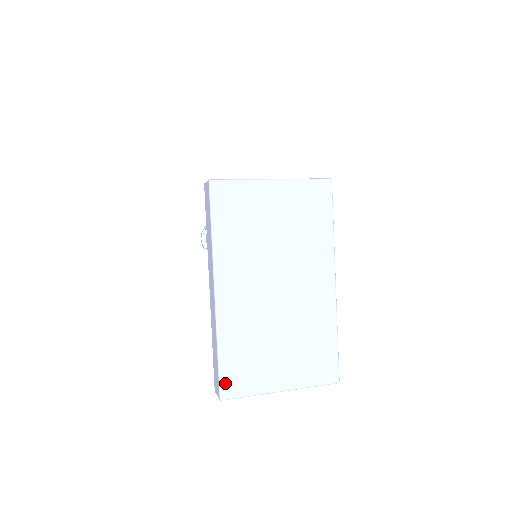
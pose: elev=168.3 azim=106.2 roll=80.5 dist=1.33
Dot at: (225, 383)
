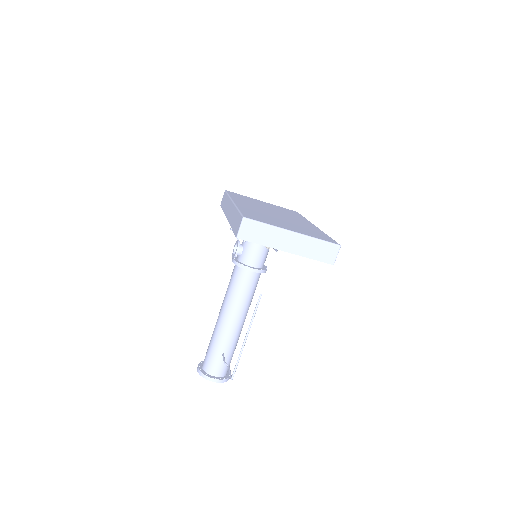
Dot at: (246, 215)
